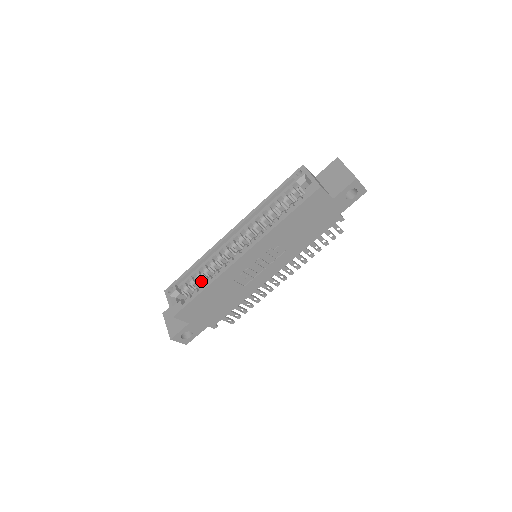
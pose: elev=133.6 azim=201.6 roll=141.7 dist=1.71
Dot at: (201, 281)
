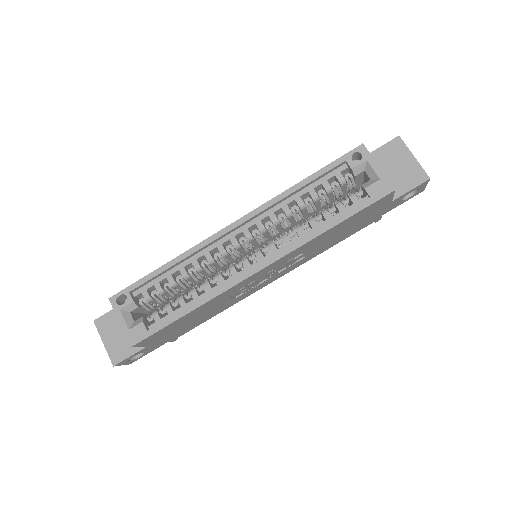
Dot at: (174, 290)
